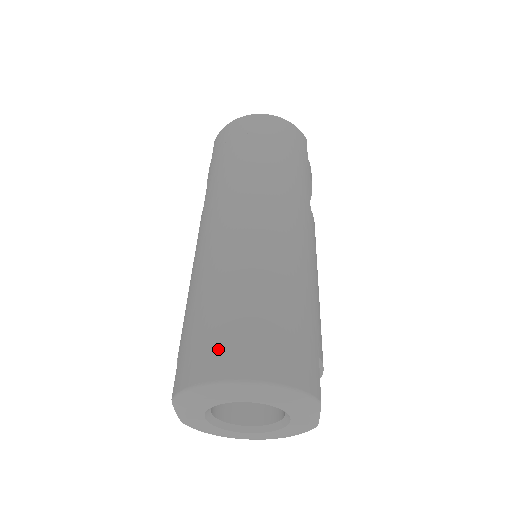
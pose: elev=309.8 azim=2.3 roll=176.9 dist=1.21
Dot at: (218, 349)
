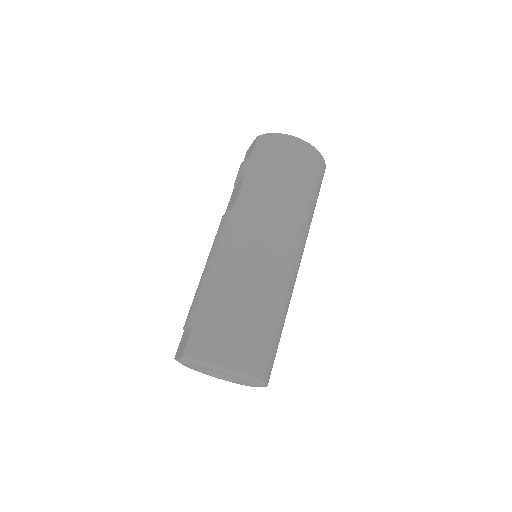
Dot at: (226, 344)
